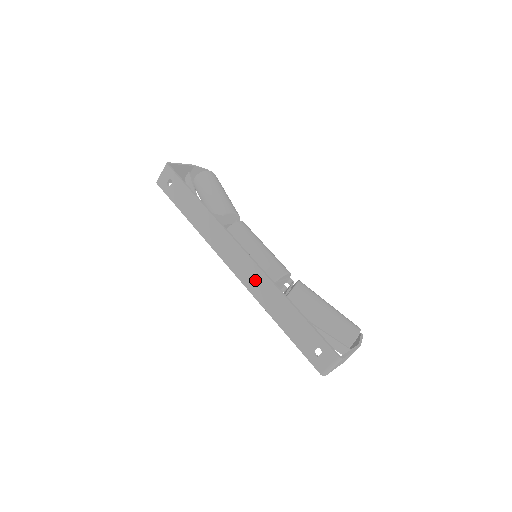
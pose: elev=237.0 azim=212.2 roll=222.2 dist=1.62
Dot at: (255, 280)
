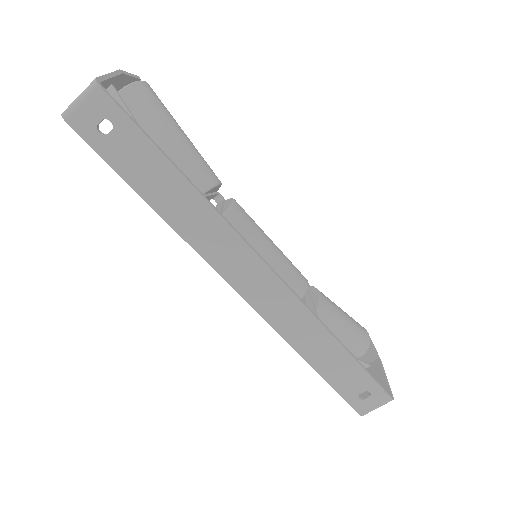
Dot at: (285, 313)
